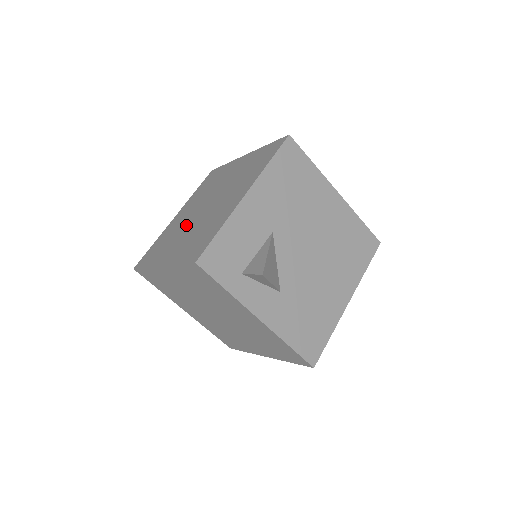
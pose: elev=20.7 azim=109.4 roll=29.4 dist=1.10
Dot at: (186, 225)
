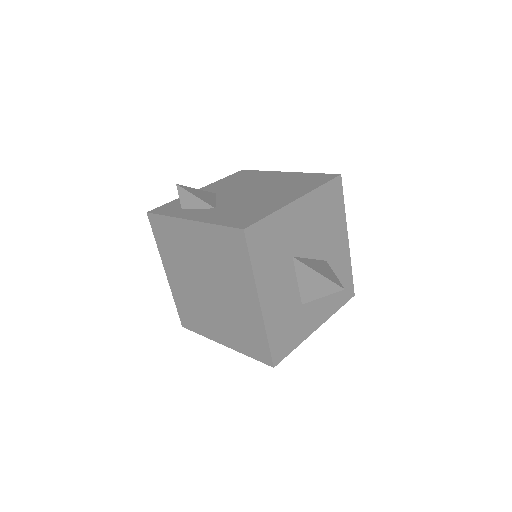
Dot at: occluded
